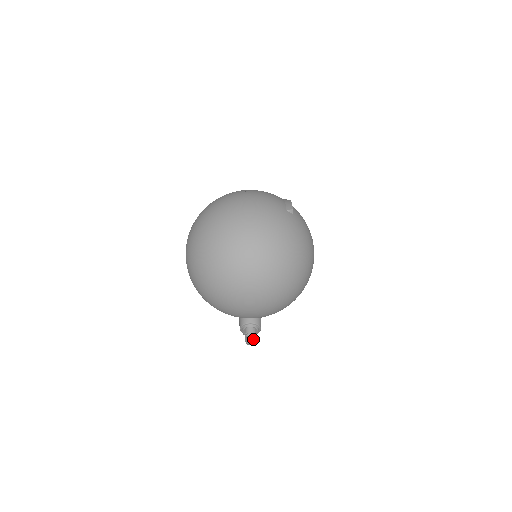
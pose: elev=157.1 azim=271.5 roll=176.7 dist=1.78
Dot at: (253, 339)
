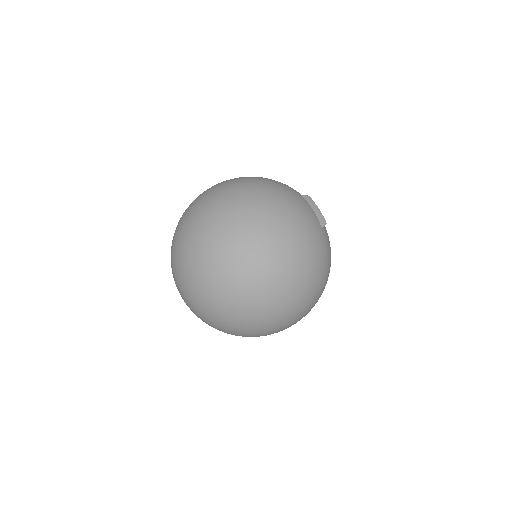
Dot at: occluded
